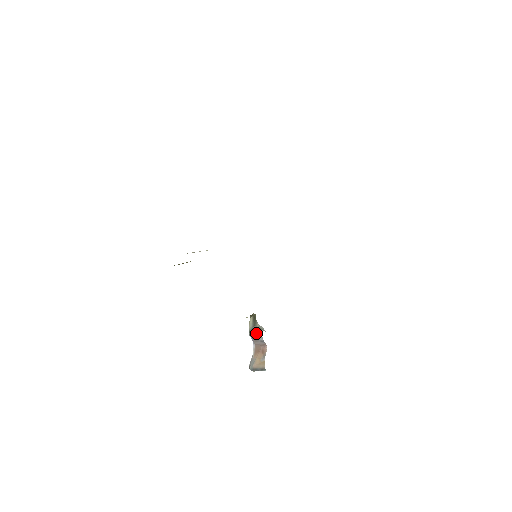
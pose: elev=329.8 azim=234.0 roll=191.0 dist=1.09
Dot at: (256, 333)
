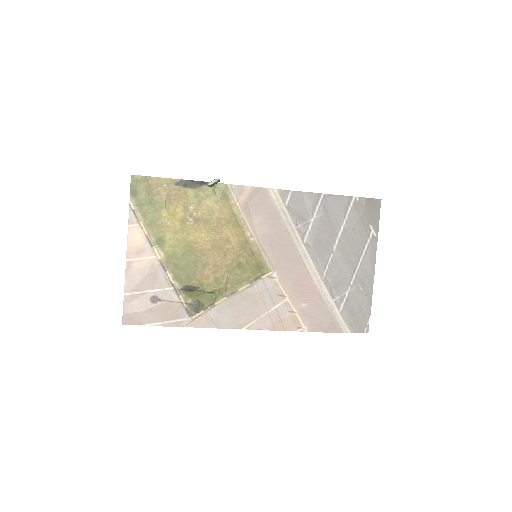
Dot at: occluded
